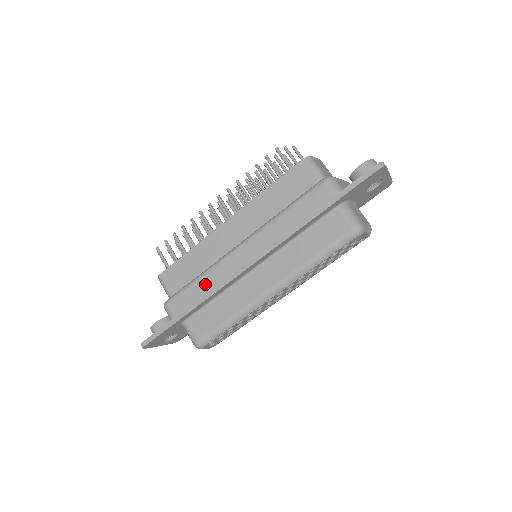
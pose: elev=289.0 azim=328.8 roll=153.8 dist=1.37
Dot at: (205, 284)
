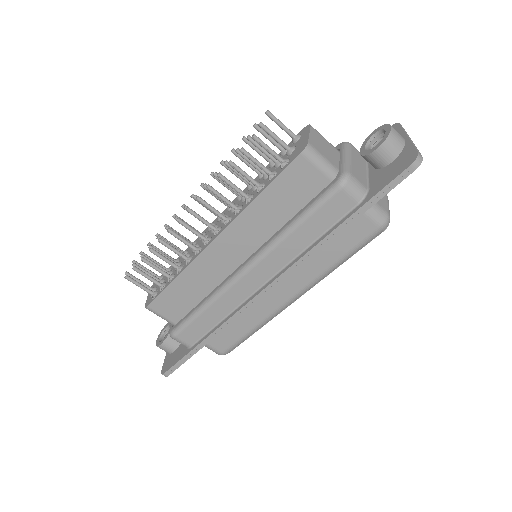
Dot at: (215, 313)
